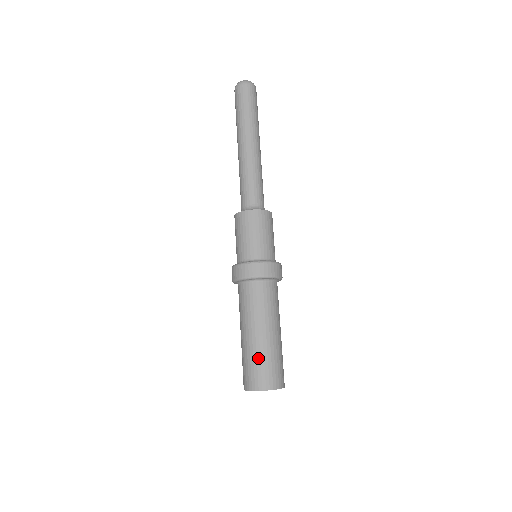
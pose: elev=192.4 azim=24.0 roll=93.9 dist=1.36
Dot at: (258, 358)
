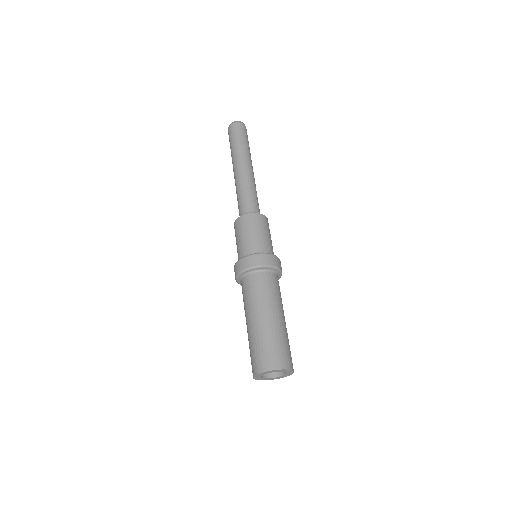
Dot at: (283, 339)
